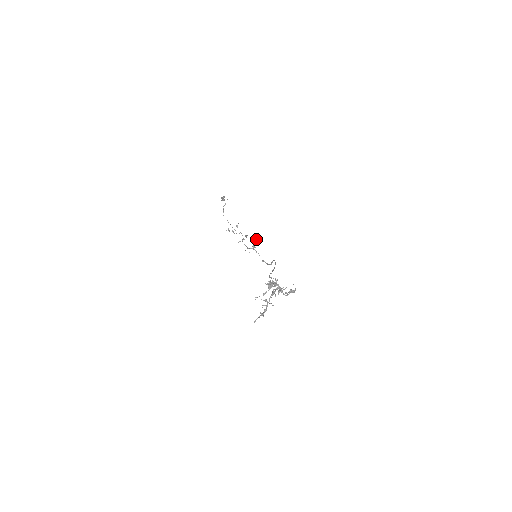
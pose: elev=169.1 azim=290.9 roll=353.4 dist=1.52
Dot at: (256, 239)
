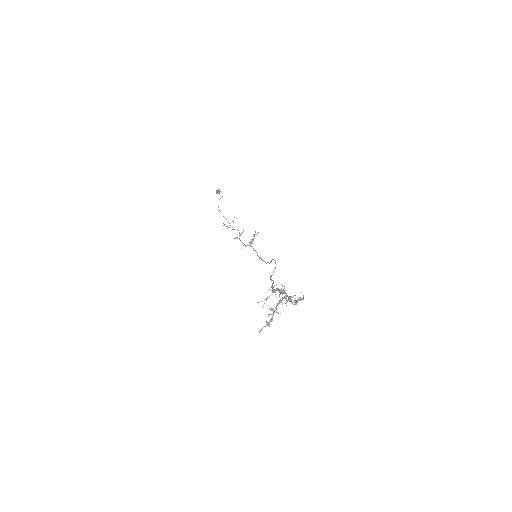
Dot at: (254, 236)
